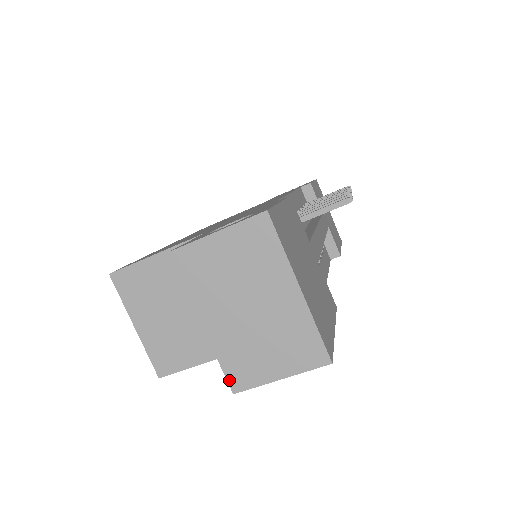
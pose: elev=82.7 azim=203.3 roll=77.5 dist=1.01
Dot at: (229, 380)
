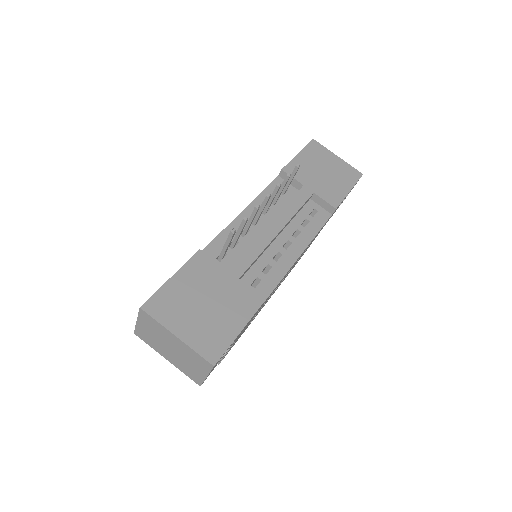
Dot at: (194, 381)
